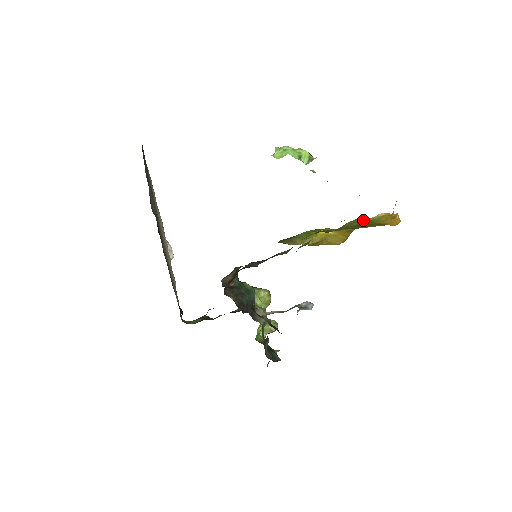
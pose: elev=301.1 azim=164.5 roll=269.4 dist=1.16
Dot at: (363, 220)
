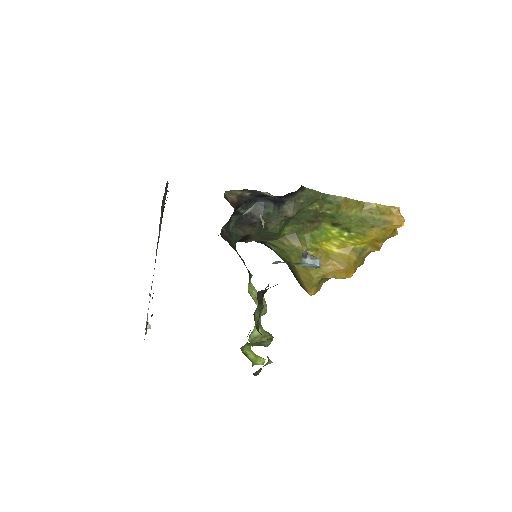
Dot at: (367, 208)
